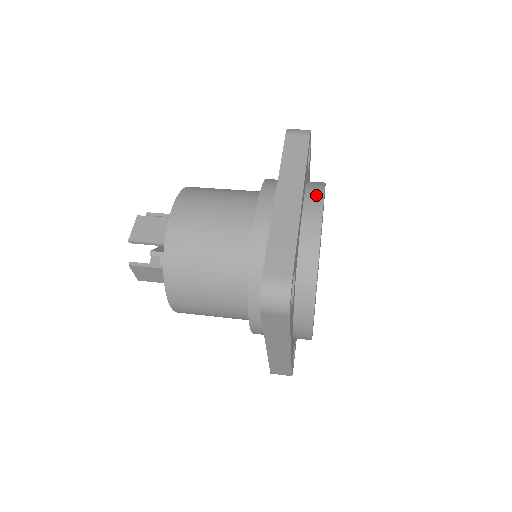
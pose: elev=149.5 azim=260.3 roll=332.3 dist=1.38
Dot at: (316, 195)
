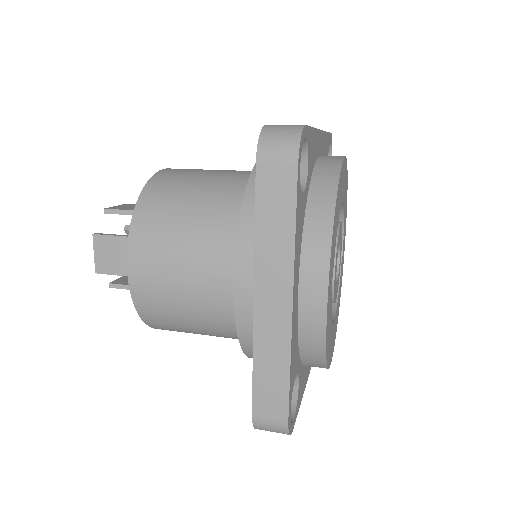
Dot at: (318, 255)
